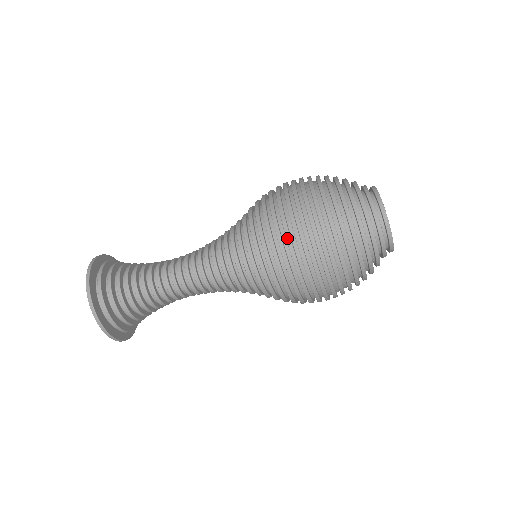
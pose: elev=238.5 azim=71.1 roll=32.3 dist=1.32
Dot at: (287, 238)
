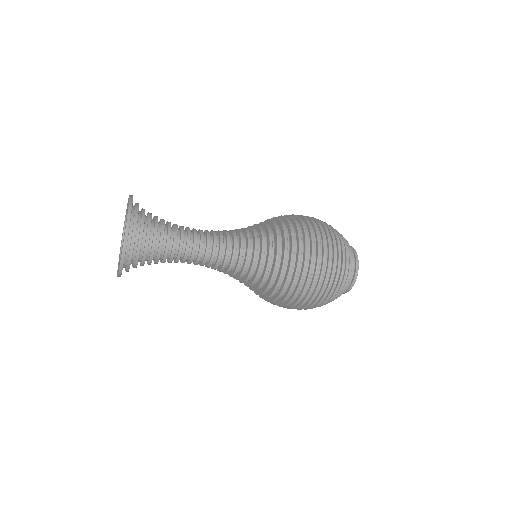
Dot at: occluded
